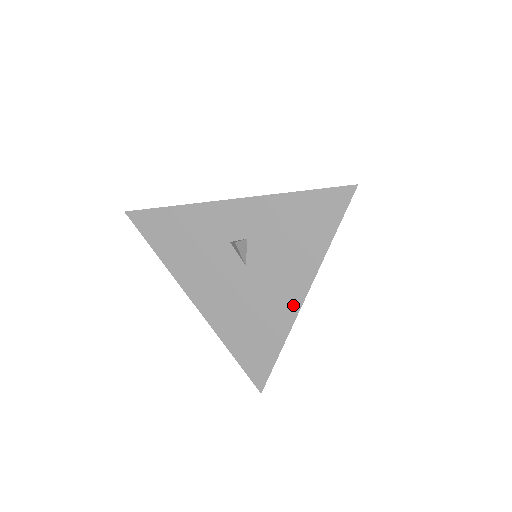
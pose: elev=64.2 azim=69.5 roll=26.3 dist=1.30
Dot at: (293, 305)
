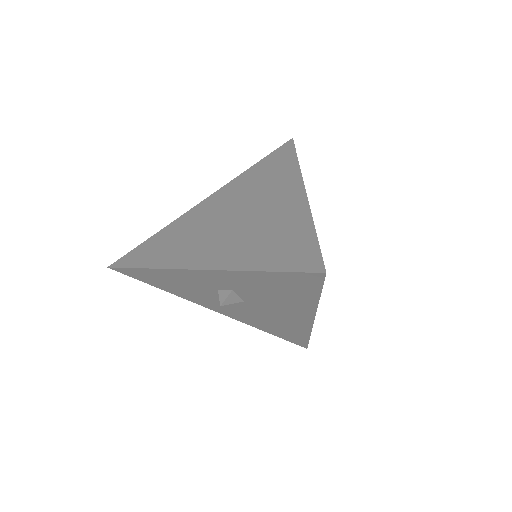
Dot at: (305, 322)
